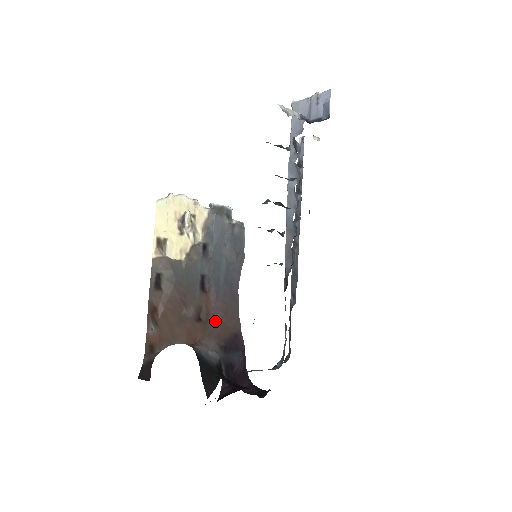
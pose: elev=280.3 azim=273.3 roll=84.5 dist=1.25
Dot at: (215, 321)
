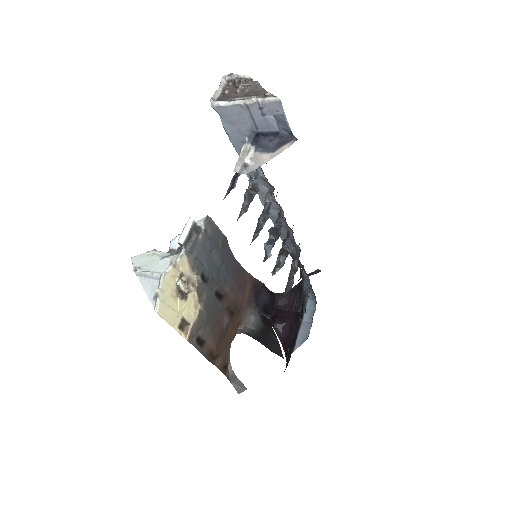
Dot at: (239, 299)
